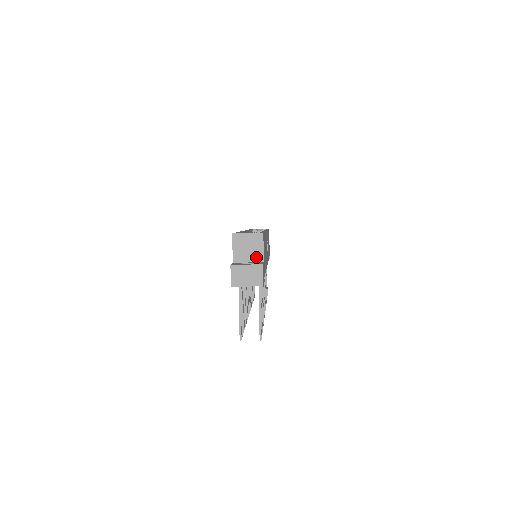
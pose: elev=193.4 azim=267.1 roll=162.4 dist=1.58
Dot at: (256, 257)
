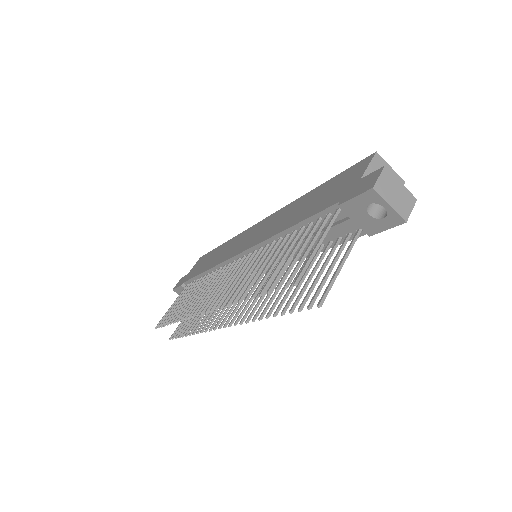
Dot at: occluded
